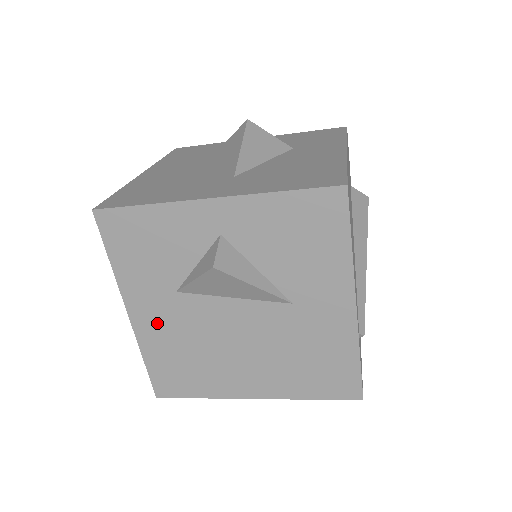
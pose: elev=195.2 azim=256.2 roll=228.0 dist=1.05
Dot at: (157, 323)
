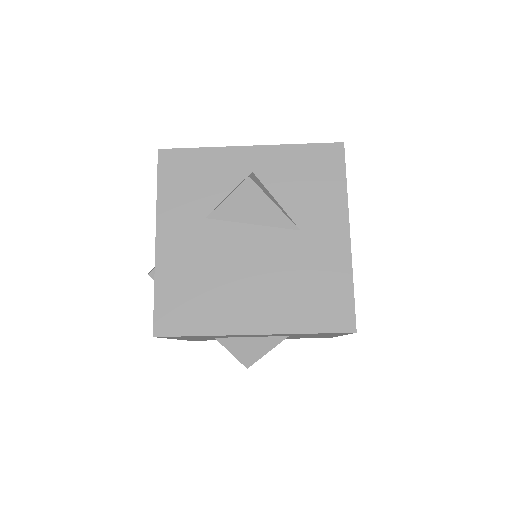
Dot at: (180, 248)
